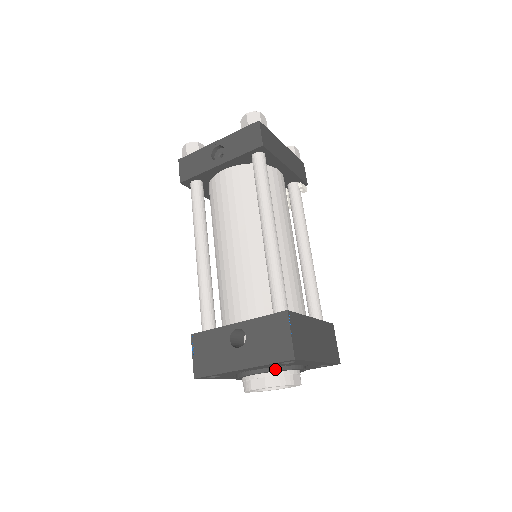
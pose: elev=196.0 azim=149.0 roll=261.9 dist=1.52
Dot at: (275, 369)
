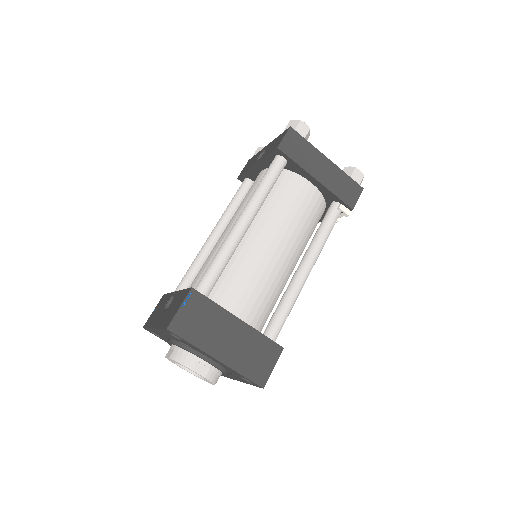
Dot at: (180, 344)
